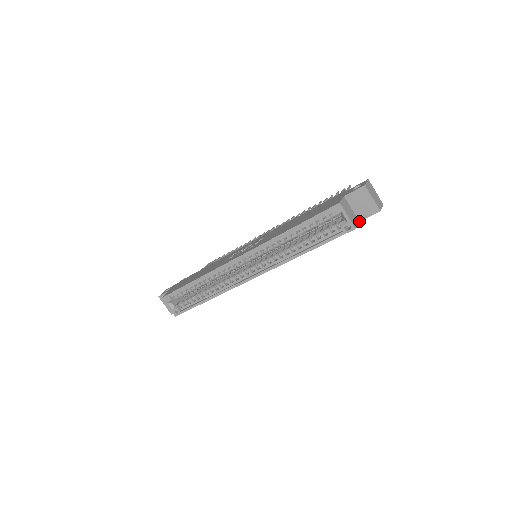
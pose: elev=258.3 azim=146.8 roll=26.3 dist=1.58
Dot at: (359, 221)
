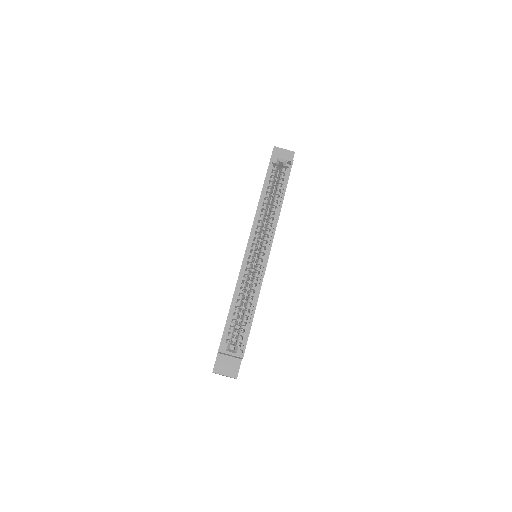
Dot at: occluded
